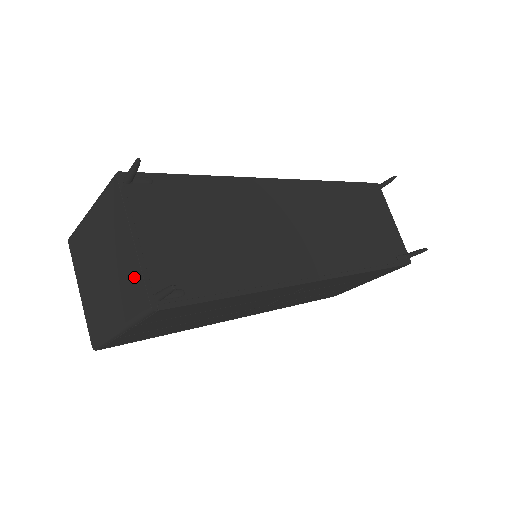
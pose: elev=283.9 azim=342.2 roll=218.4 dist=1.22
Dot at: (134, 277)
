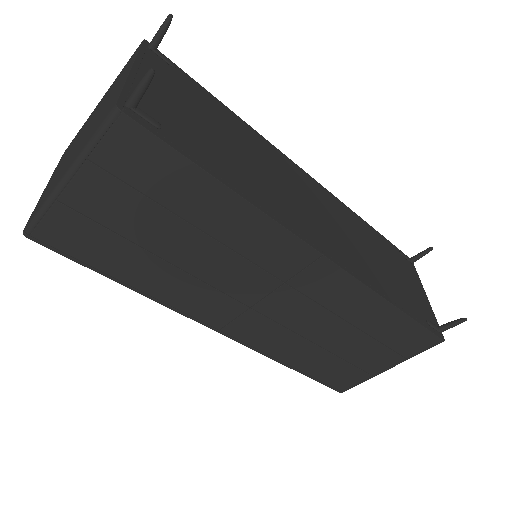
Dot at: (113, 99)
